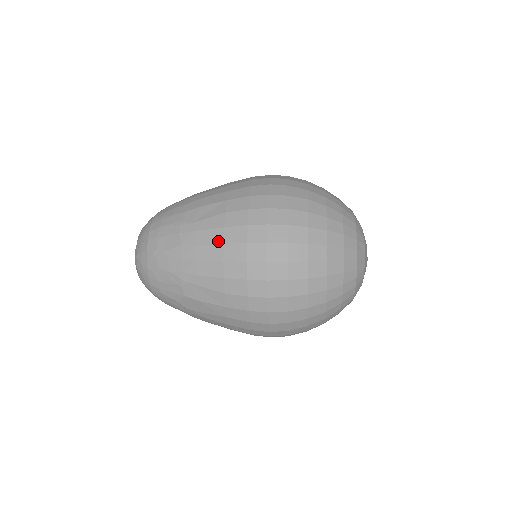
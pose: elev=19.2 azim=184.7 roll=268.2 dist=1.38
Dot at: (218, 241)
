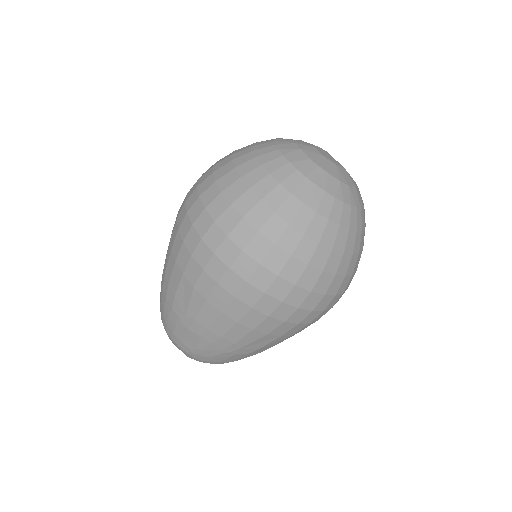
Dot at: (216, 314)
